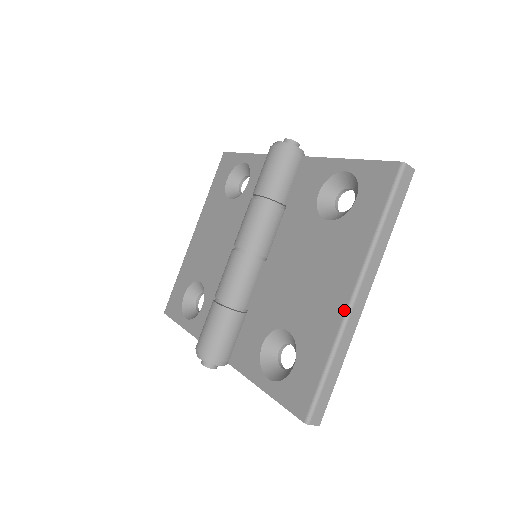
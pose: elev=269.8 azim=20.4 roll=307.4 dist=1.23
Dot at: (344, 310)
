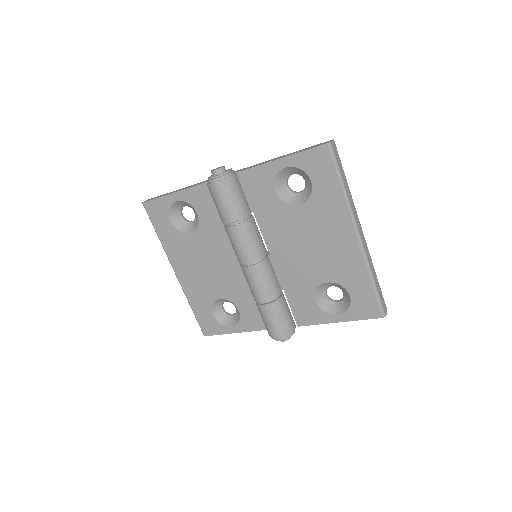
Dot at: (359, 249)
